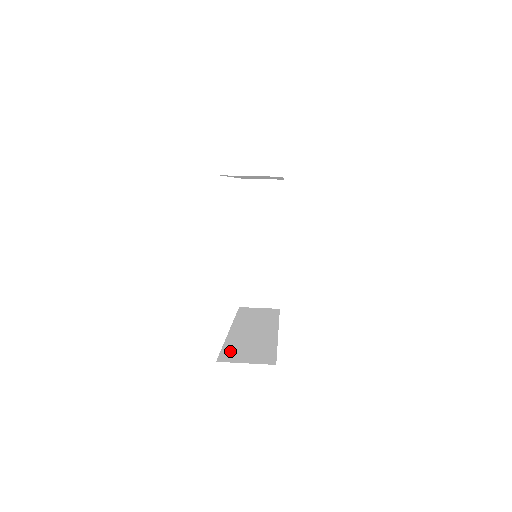
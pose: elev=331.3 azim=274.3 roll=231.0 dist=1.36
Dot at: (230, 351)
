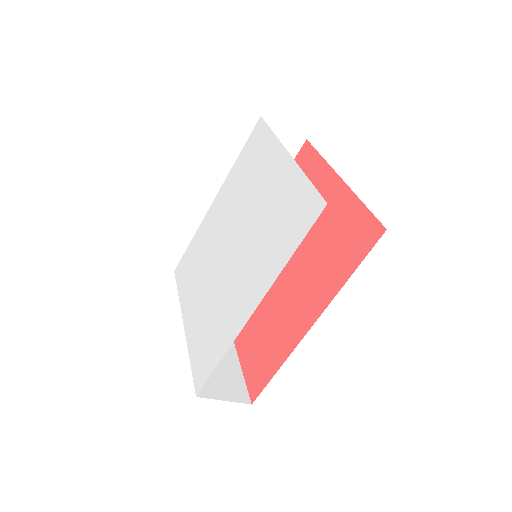
Dot at: occluded
